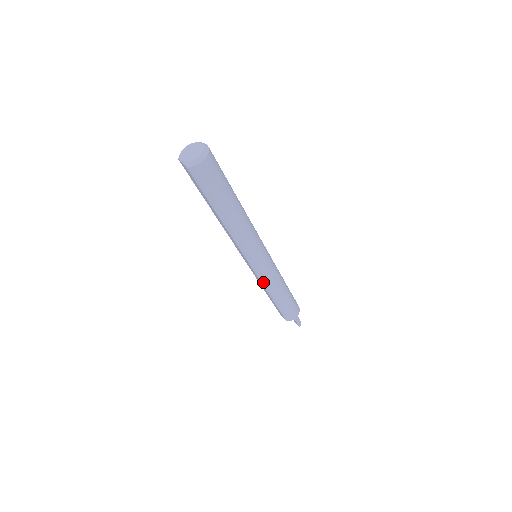
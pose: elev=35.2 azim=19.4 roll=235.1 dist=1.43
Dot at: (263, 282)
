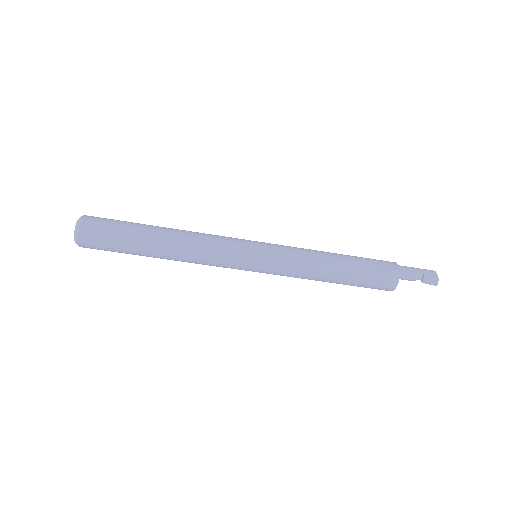
Dot at: (288, 276)
